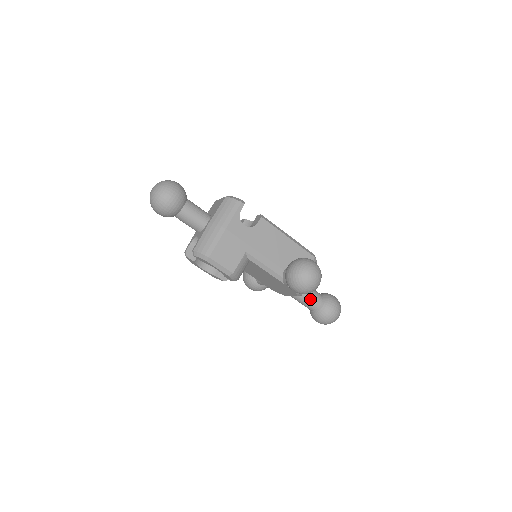
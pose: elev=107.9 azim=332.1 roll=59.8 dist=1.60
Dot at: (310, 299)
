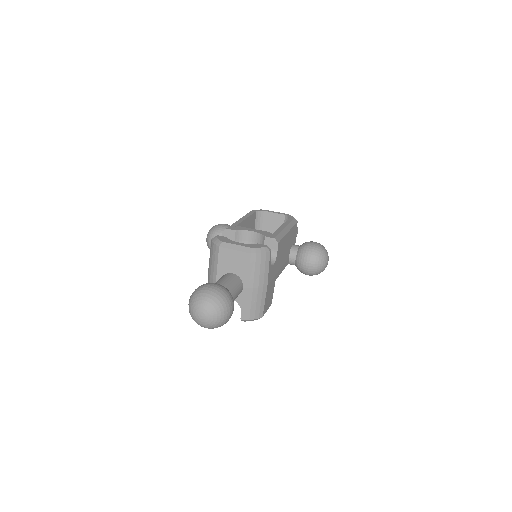
Dot at: occluded
